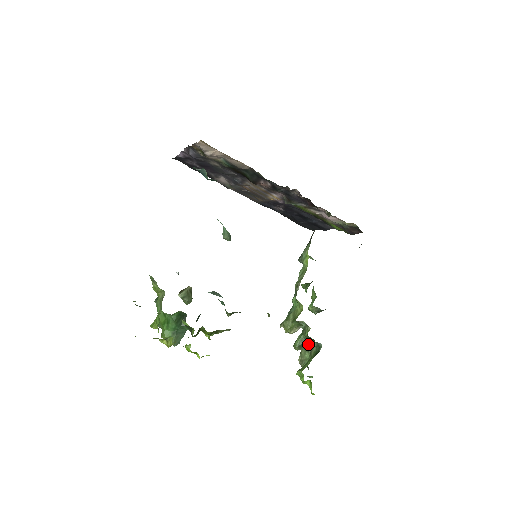
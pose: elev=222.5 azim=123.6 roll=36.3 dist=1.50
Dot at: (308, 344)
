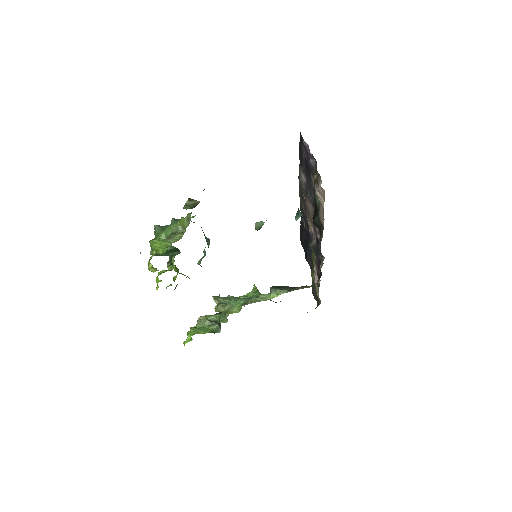
Dot at: occluded
